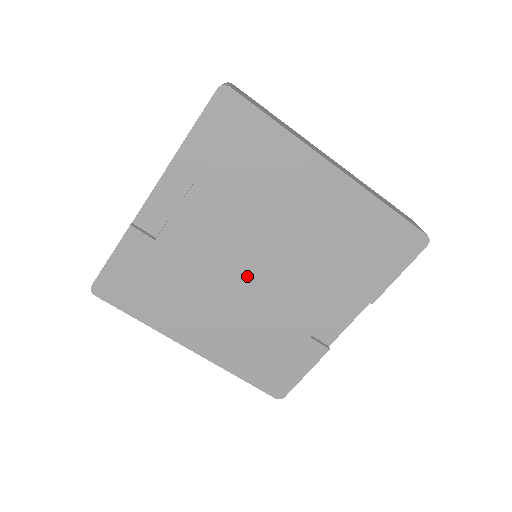
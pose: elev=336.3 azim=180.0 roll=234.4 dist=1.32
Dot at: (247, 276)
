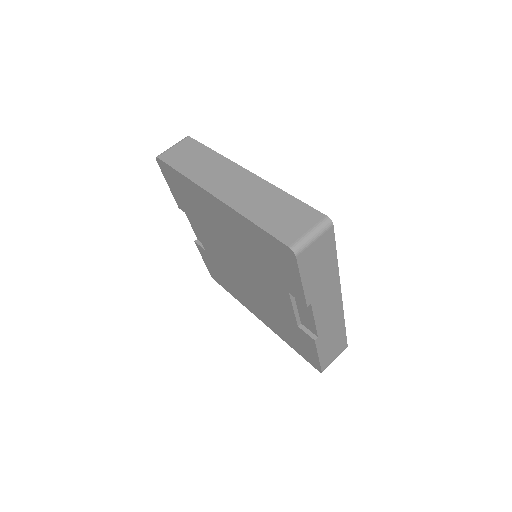
Dot at: (243, 275)
